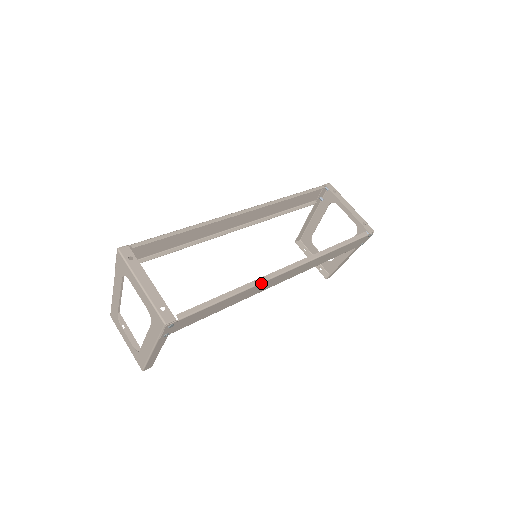
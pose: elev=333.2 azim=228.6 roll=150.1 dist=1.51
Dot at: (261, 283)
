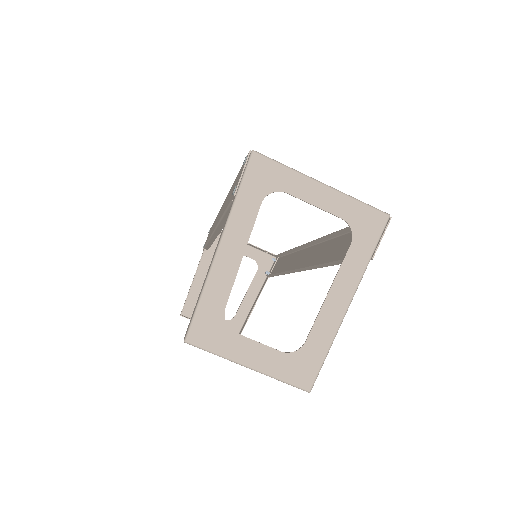
Dot at: (327, 241)
